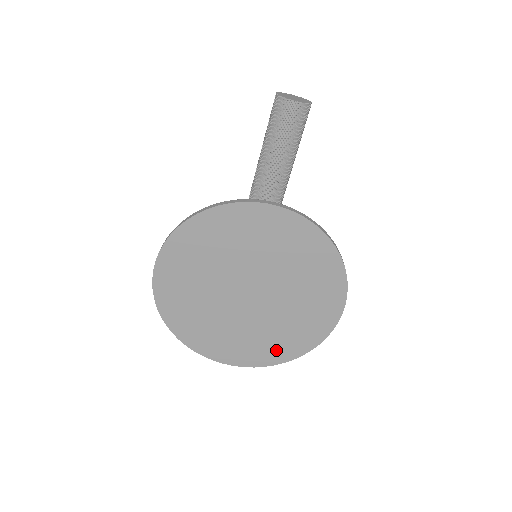
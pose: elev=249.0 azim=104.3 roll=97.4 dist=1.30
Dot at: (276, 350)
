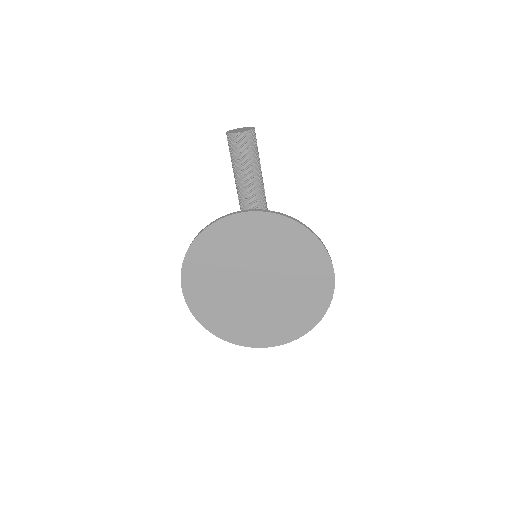
Dot at: (299, 322)
